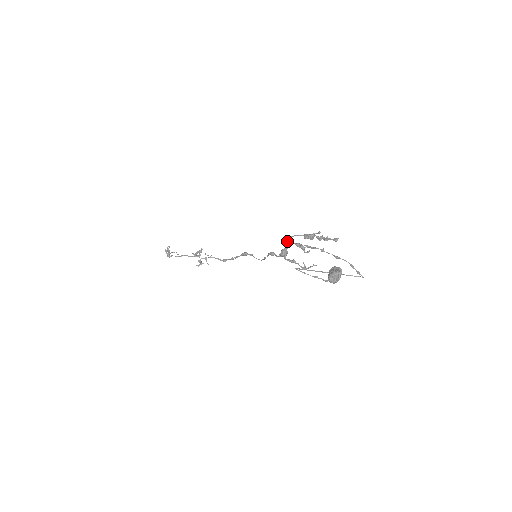
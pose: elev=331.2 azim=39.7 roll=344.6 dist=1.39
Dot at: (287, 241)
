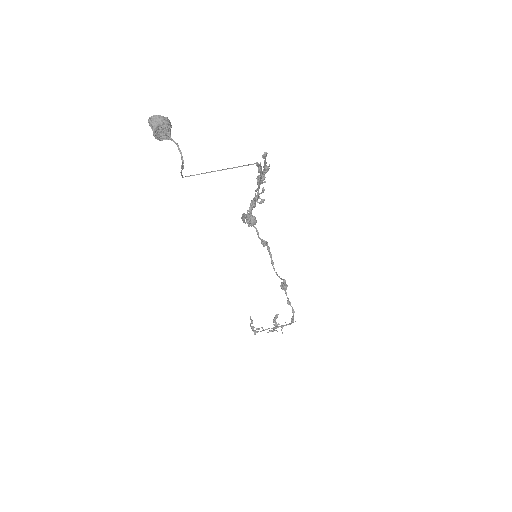
Dot at: (251, 202)
